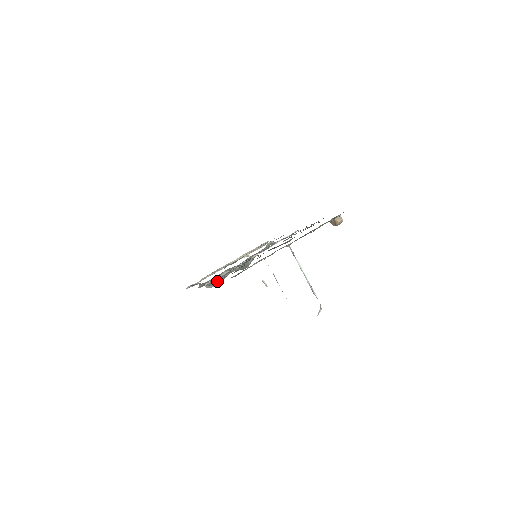
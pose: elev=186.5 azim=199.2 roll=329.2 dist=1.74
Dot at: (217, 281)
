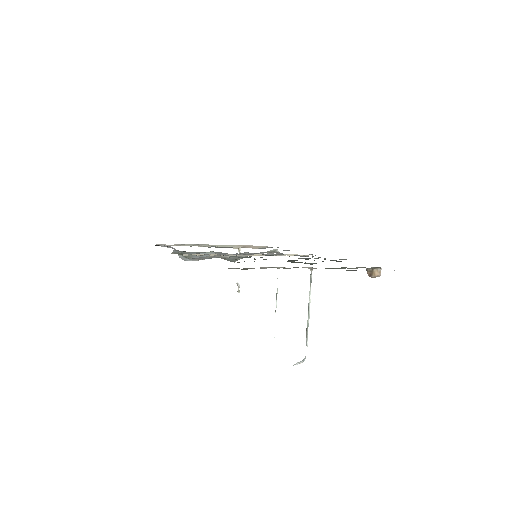
Dot at: (196, 257)
